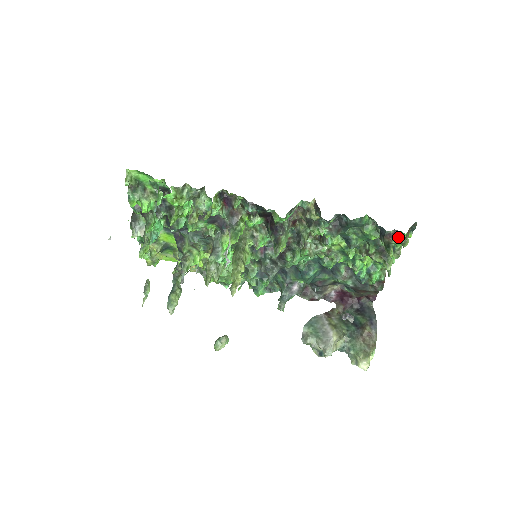
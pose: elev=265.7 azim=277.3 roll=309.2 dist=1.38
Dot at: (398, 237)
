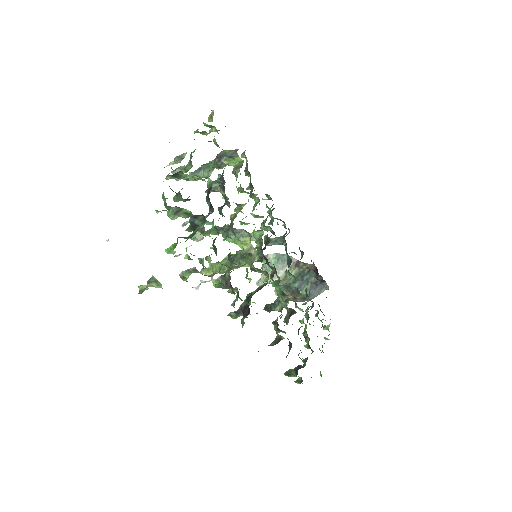
Dot at: (301, 378)
